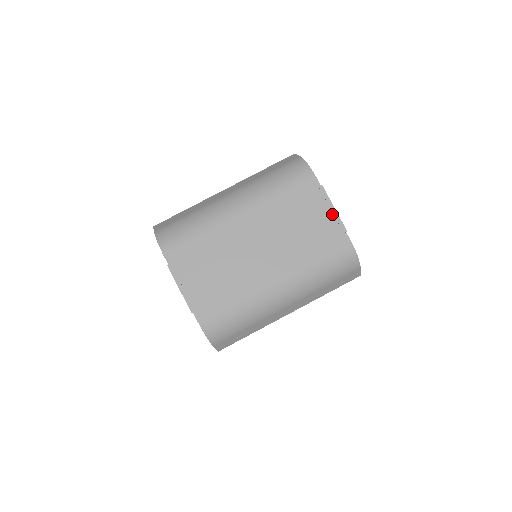
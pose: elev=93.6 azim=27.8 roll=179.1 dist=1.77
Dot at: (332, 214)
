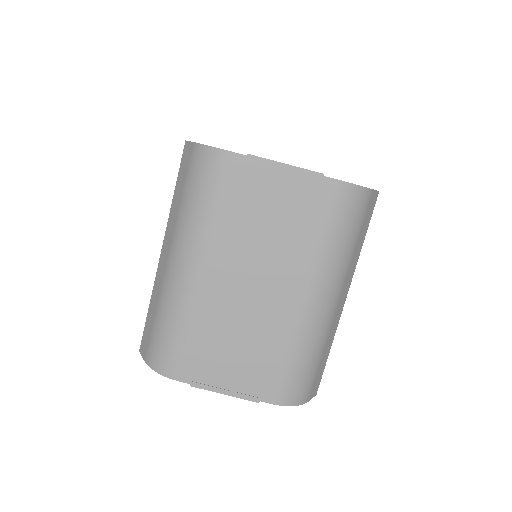
Dot at: (290, 173)
